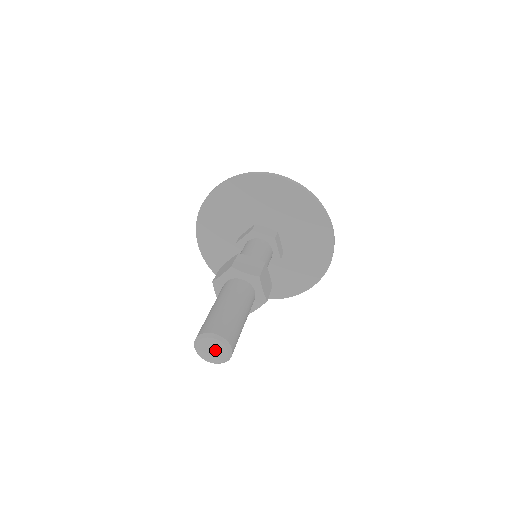
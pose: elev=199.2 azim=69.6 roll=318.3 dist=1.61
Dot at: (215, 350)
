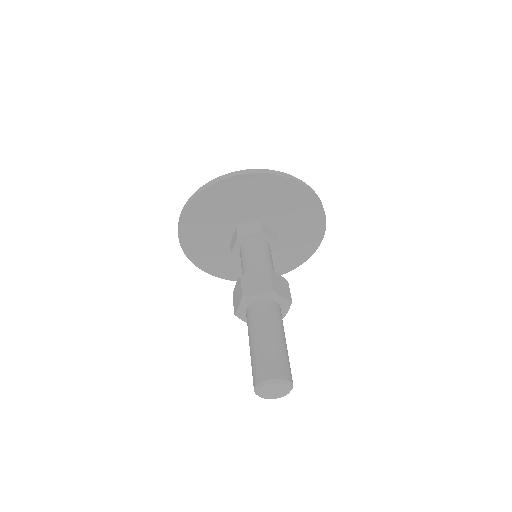
Dot at: (278, 391)
